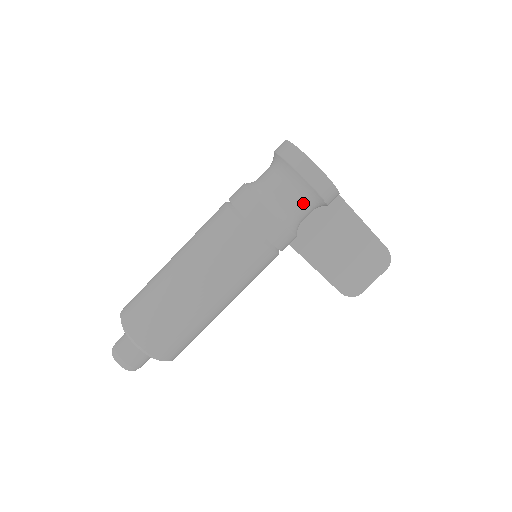
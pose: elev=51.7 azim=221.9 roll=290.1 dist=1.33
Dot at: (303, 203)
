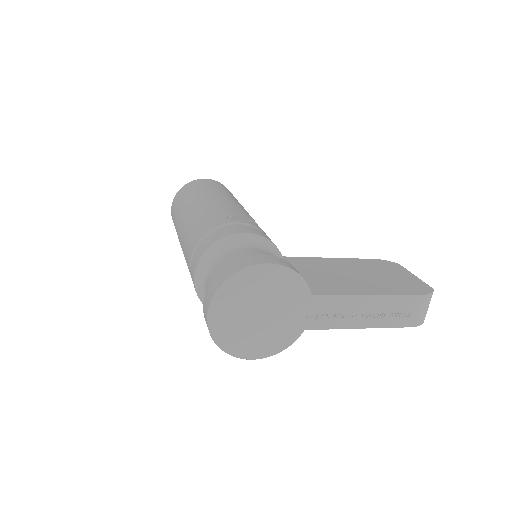
Dot at: occluded
